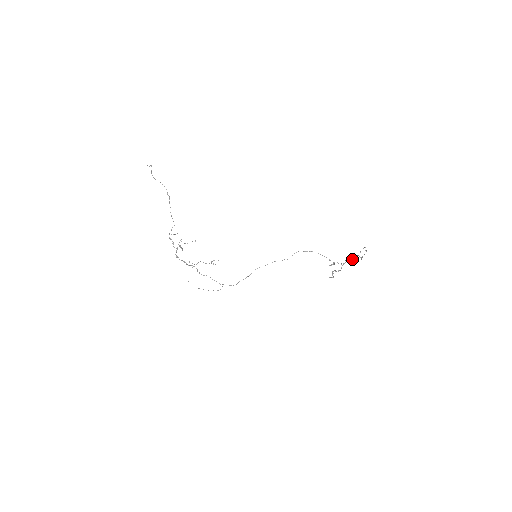
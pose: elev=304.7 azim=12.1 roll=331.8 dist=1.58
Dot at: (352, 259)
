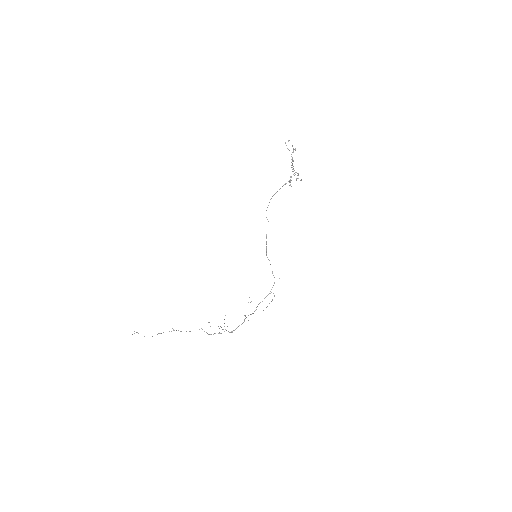
Dot at: (292, 161)
